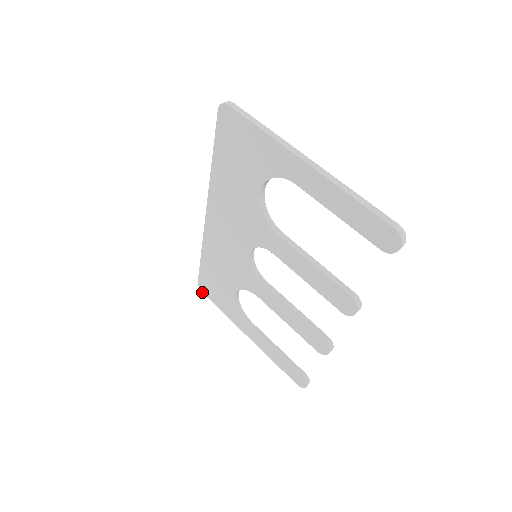
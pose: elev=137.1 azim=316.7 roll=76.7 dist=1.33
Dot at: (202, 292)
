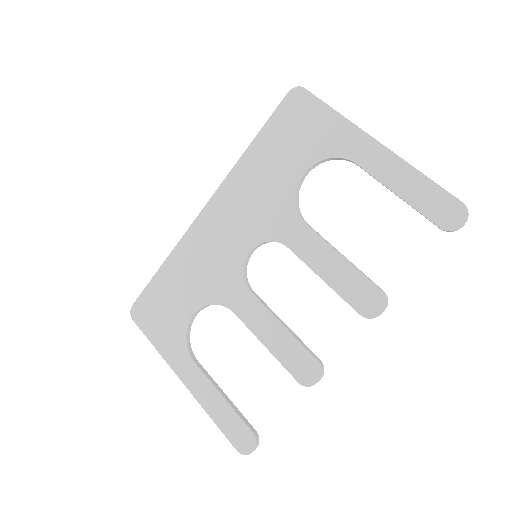
Dot at: (132, 319)
